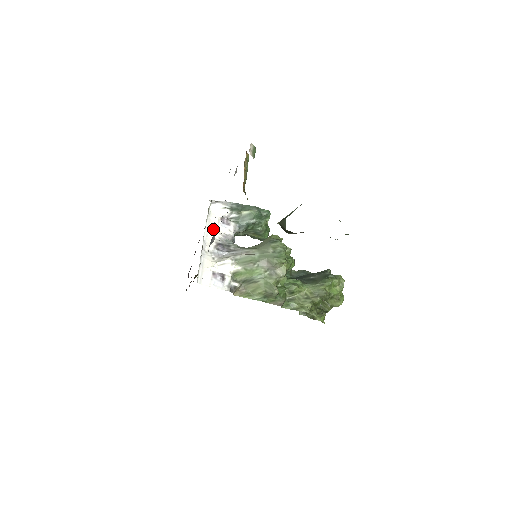
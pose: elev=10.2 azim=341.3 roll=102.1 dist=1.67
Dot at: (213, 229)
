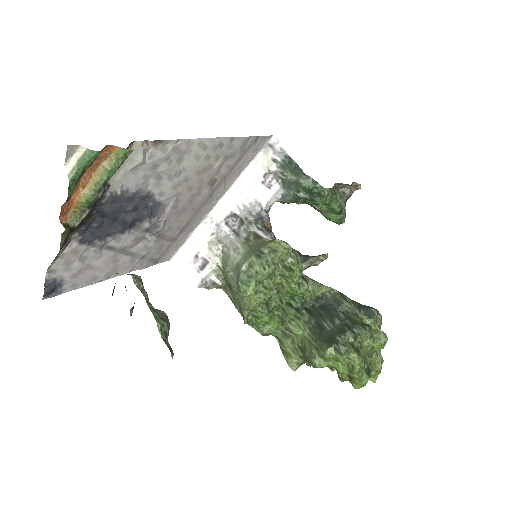
Dot at: (243, 189)
